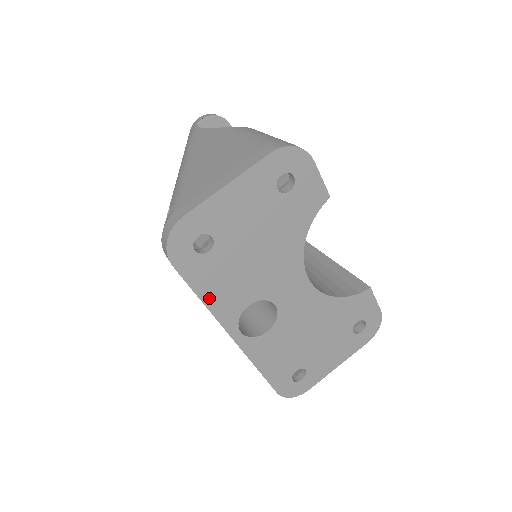
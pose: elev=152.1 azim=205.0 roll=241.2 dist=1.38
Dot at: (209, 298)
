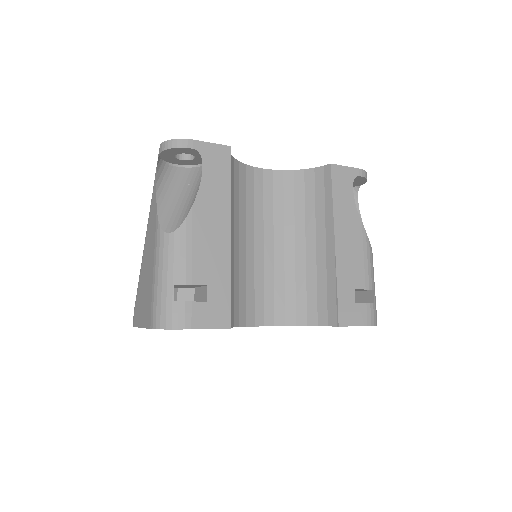
Dot at: occluded
